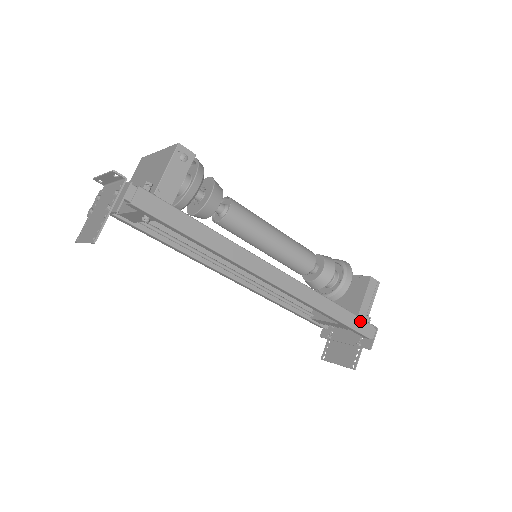
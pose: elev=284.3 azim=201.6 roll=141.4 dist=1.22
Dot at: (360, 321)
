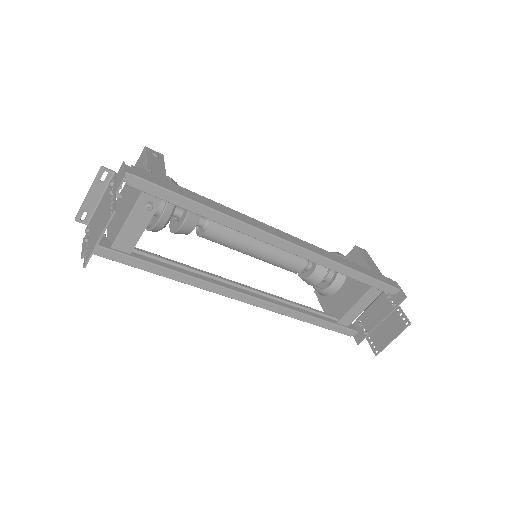
Dot at: (378, 275)
